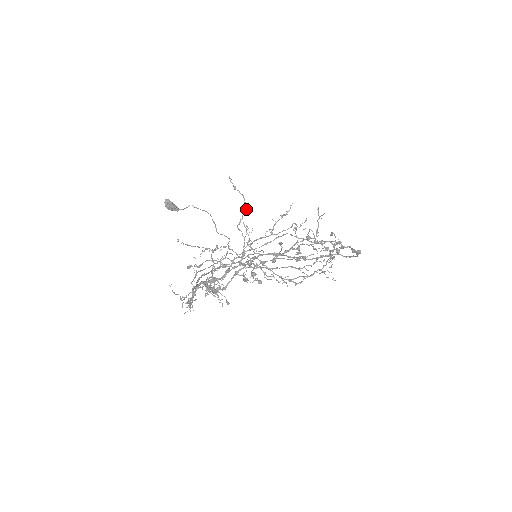
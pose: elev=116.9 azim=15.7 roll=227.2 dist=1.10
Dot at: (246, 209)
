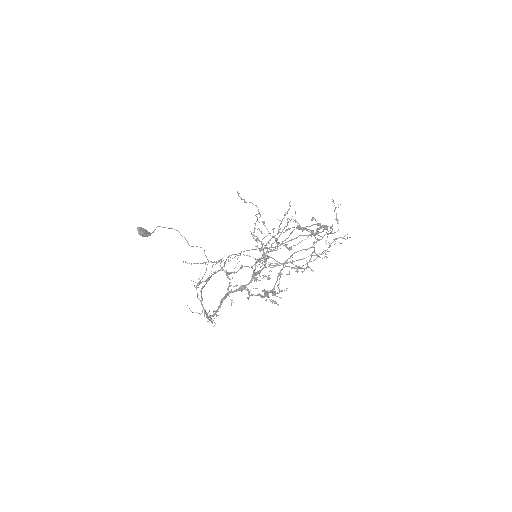
Dot at: (259, 217)
